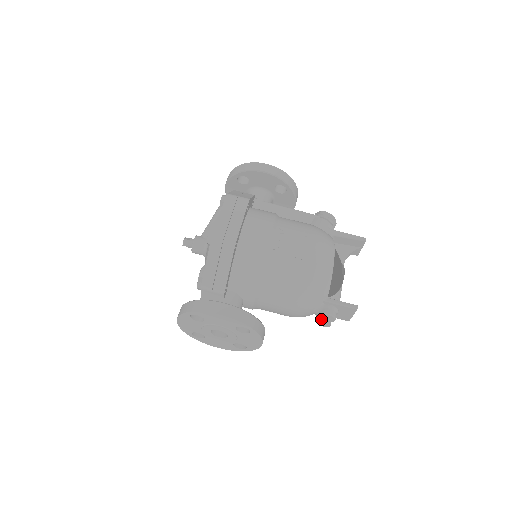
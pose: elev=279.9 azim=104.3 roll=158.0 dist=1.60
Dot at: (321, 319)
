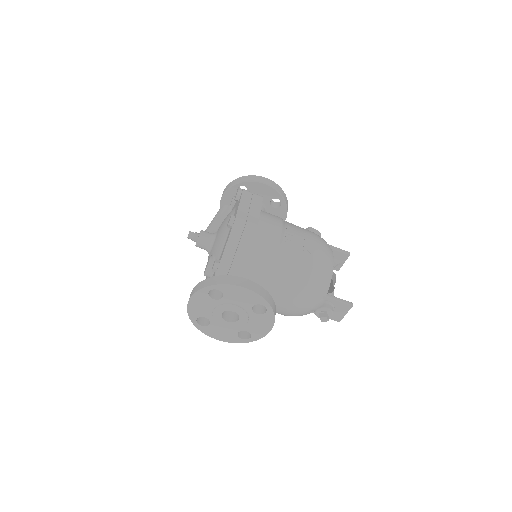
Dot at: (320, 314)
